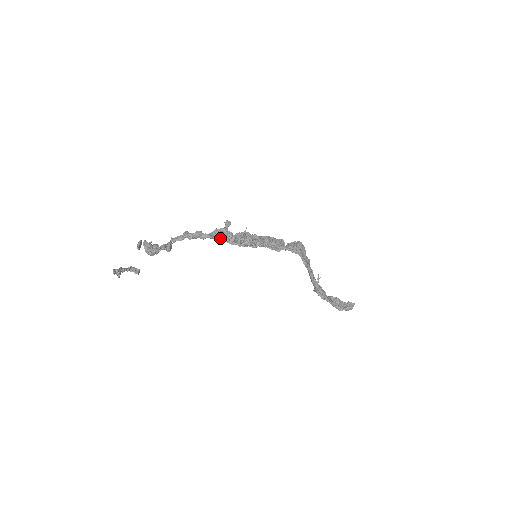
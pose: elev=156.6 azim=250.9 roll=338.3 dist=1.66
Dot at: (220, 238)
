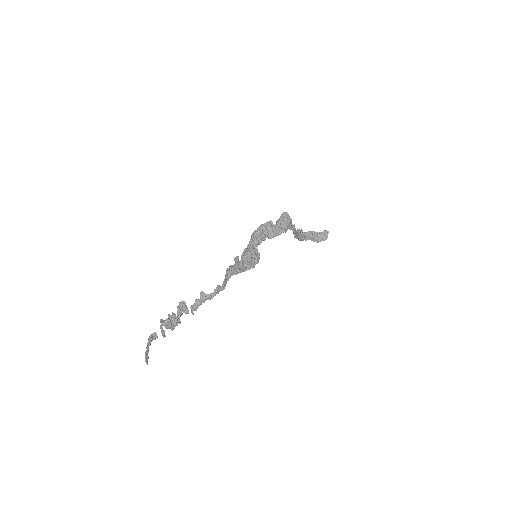
Dot at: (231, 274)
